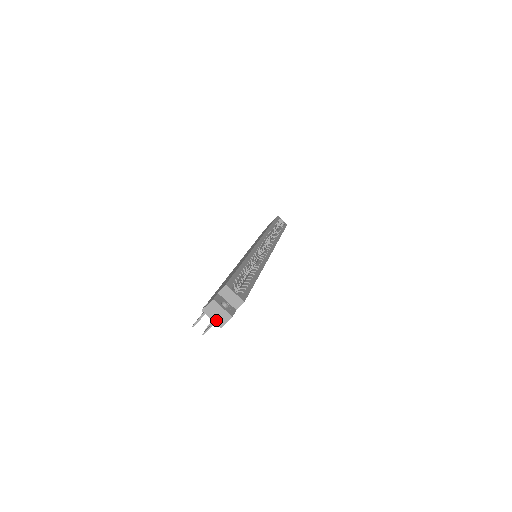
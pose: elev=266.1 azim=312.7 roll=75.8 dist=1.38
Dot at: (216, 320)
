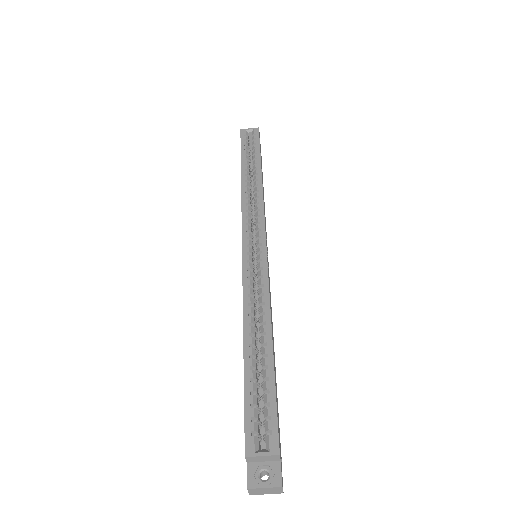
Dot at: (271, 493)
